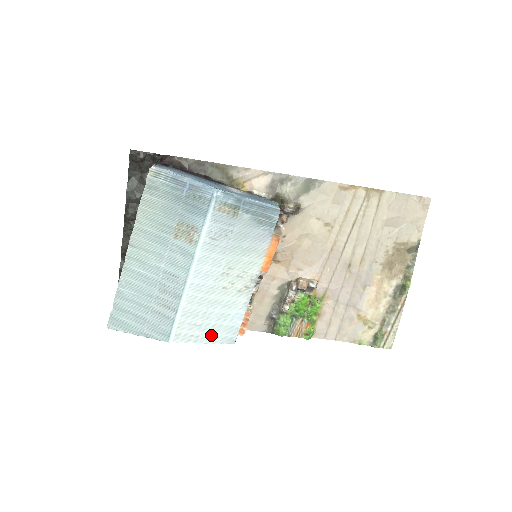
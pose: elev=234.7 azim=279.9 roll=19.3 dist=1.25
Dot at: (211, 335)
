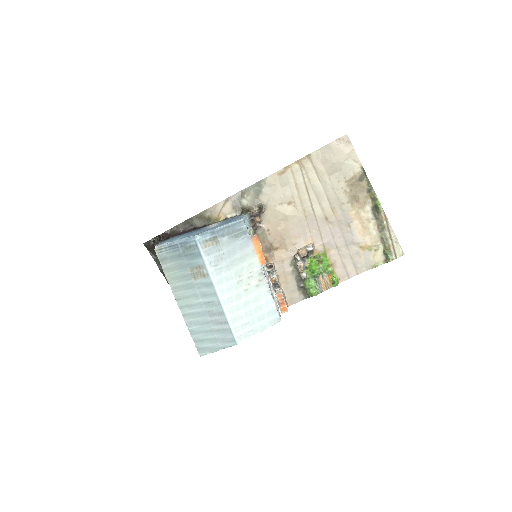
Dot at: (261, 324)
